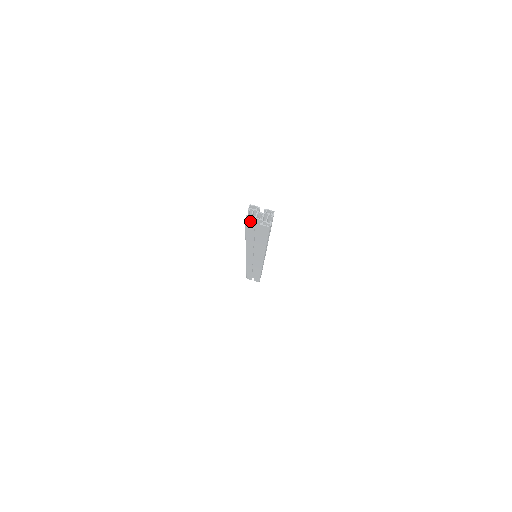
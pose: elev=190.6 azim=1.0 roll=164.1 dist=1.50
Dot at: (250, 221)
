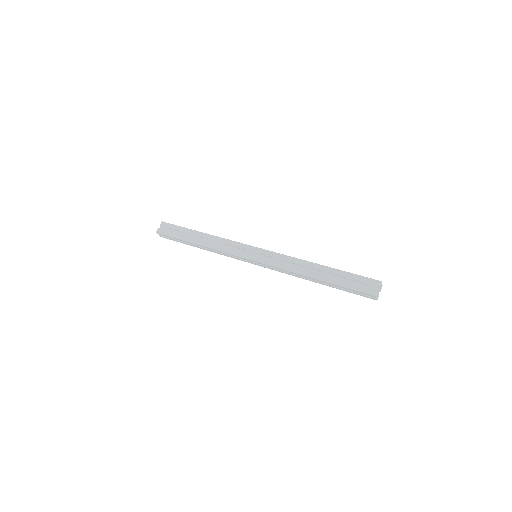
Dot at: occluded
